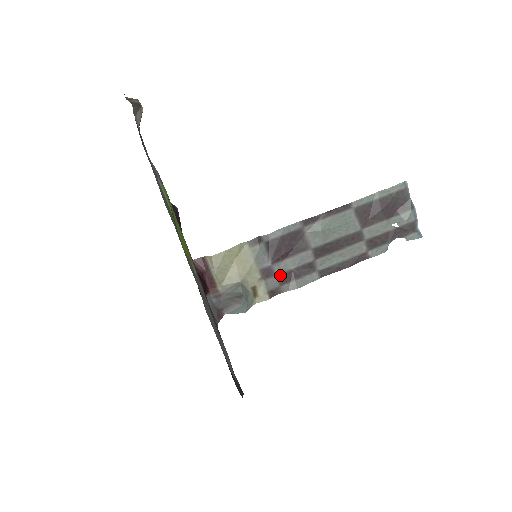
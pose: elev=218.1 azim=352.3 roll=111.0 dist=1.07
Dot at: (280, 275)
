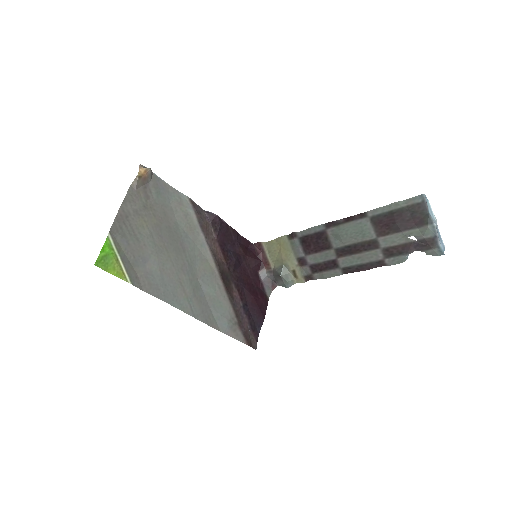
Dot at: (312, 265)
